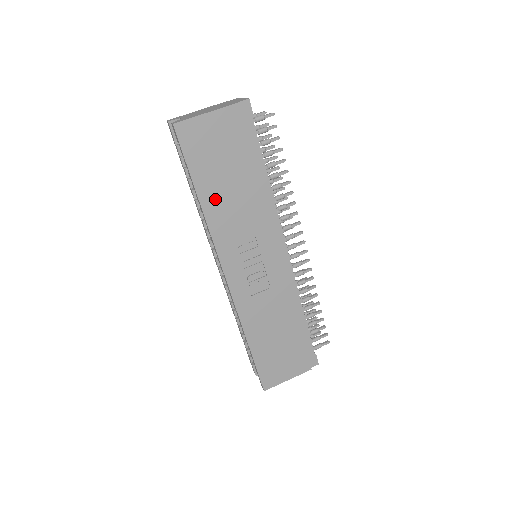
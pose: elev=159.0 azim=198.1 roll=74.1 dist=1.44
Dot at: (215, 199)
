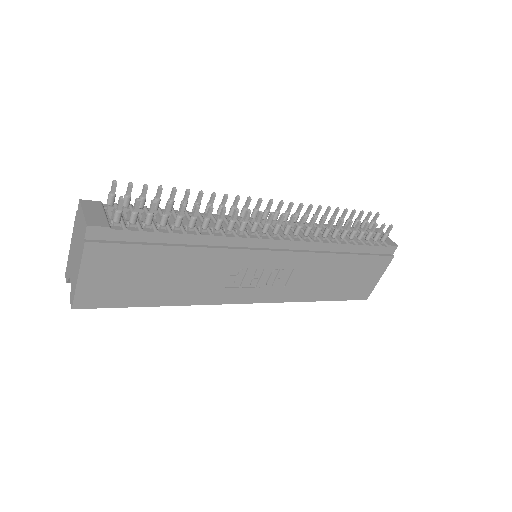
Dot at: (173, 292)
